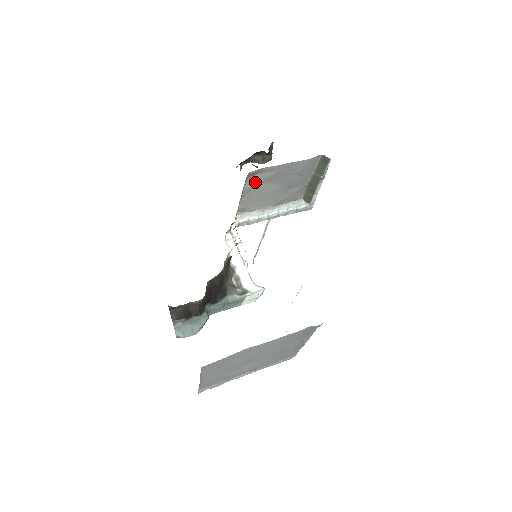
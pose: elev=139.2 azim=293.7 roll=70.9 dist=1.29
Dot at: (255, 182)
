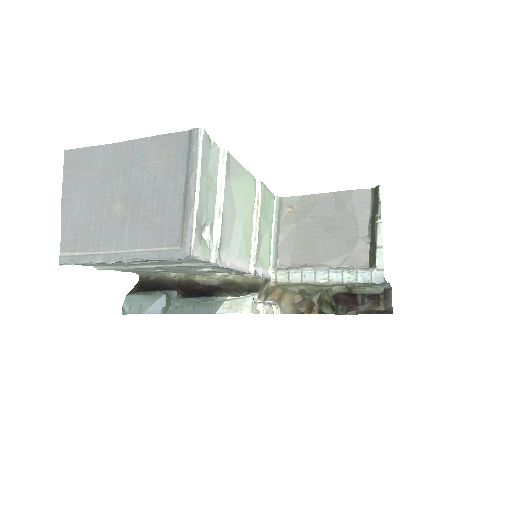
Dot at: (295, 219)
